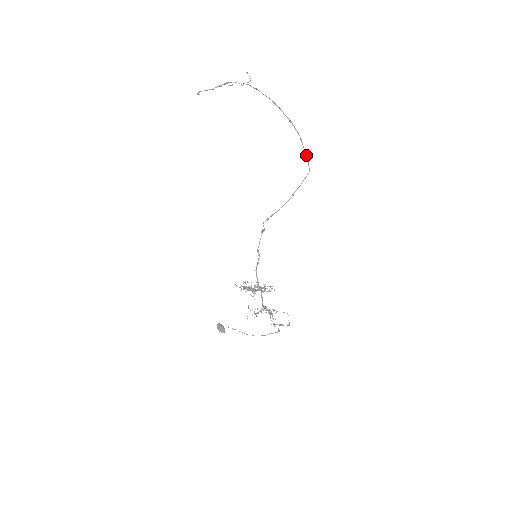
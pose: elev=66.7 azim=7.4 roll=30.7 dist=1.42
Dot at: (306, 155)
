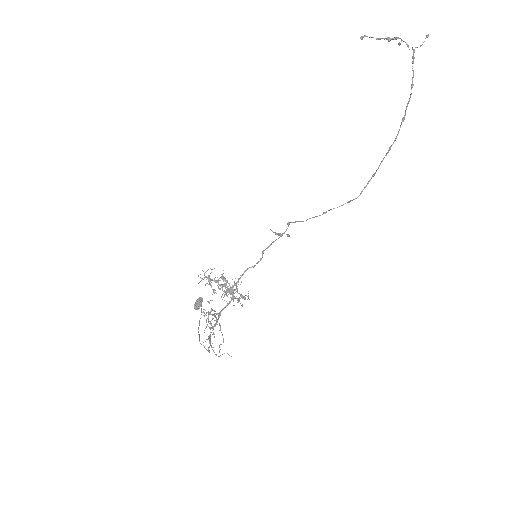
Dot at: occluded
